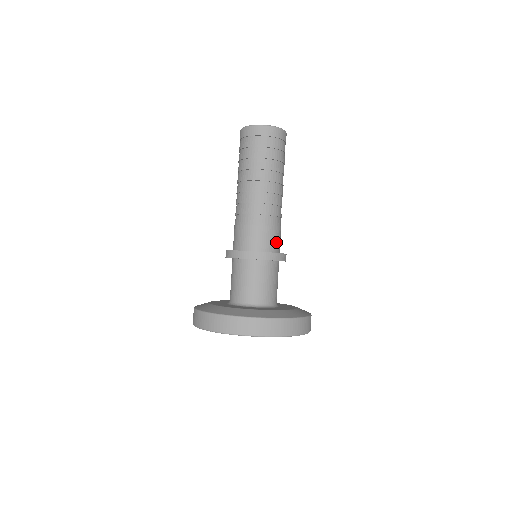
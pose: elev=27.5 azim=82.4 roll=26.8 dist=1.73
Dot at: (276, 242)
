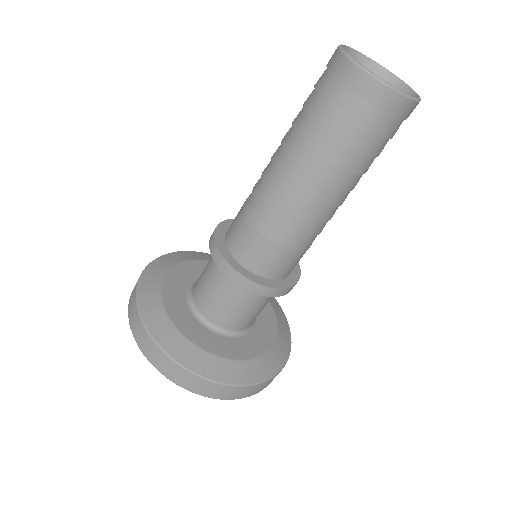
Dot at: occluded
